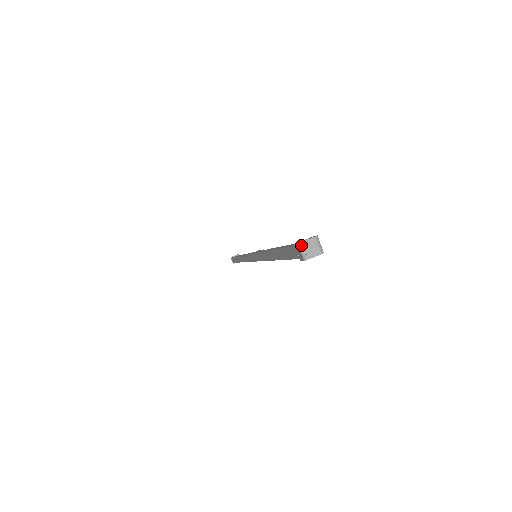
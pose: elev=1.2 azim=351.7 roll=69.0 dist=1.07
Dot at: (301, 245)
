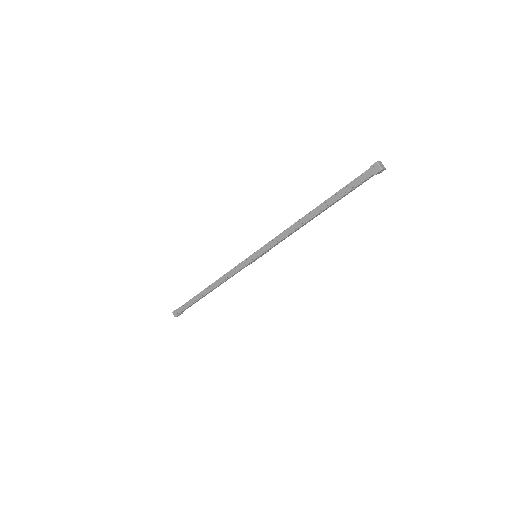
Dot at: (378, 163)
